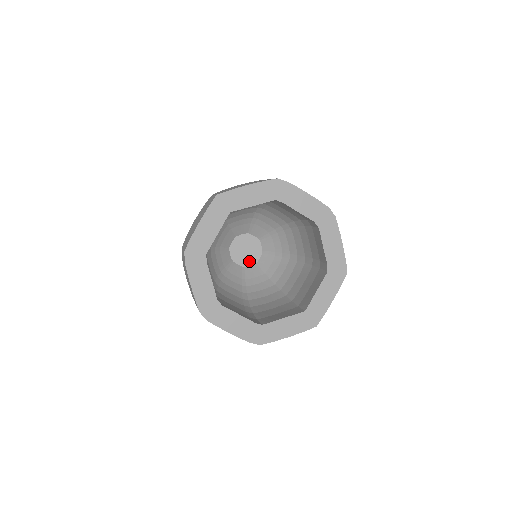
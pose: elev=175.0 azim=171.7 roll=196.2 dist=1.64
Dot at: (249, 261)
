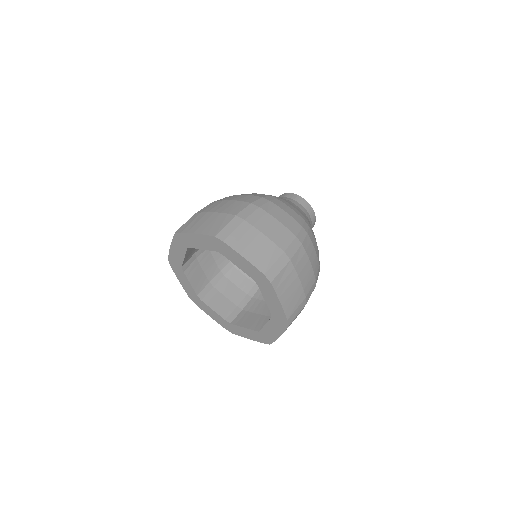
Dot at: occluded
